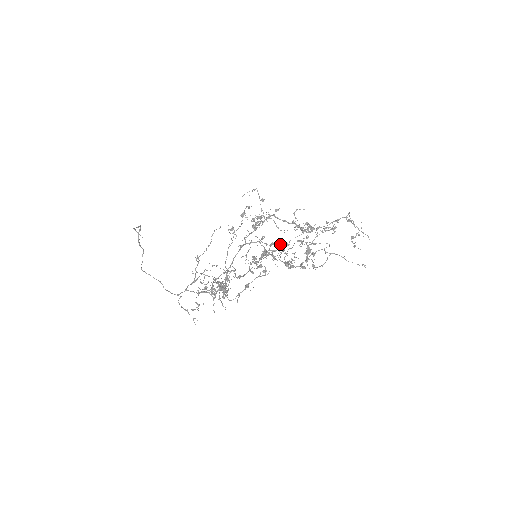
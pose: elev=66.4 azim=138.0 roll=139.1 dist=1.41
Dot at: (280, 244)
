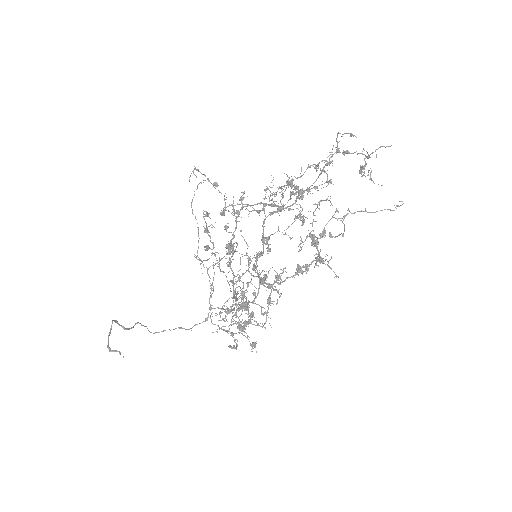
Dot at: occluded
